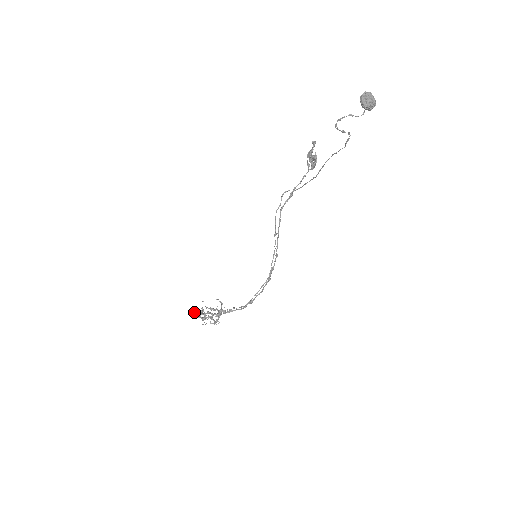
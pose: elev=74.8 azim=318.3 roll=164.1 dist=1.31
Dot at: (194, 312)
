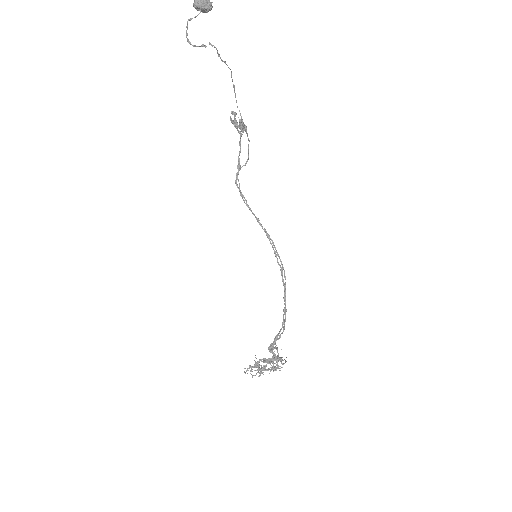
Dot at: (247, 369)
